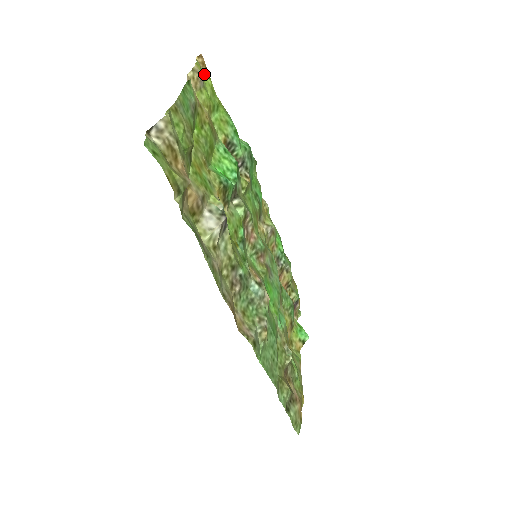
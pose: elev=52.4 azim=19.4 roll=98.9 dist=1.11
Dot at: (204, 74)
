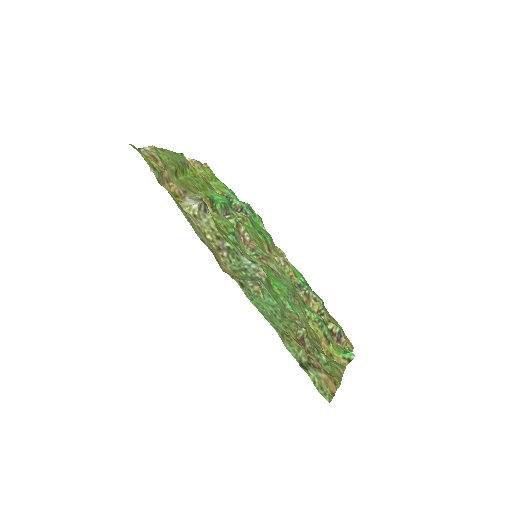
Dot at: (205, 167)
